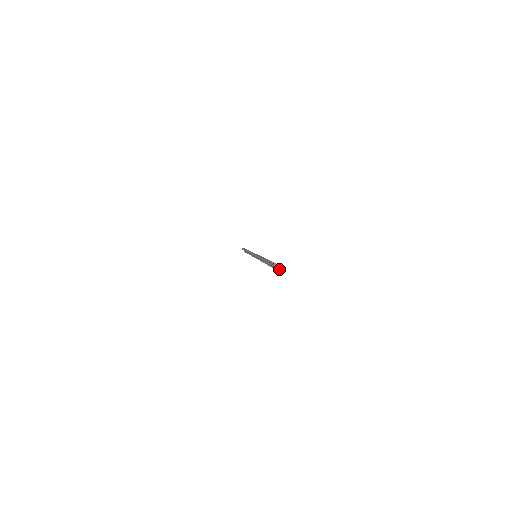
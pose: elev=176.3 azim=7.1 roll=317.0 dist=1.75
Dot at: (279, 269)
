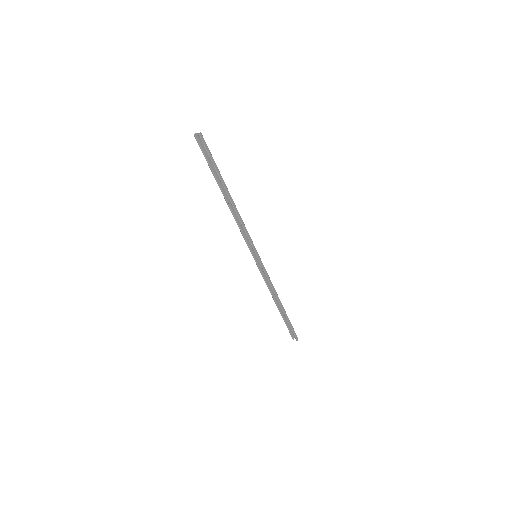
Dot at: (201, 137)
